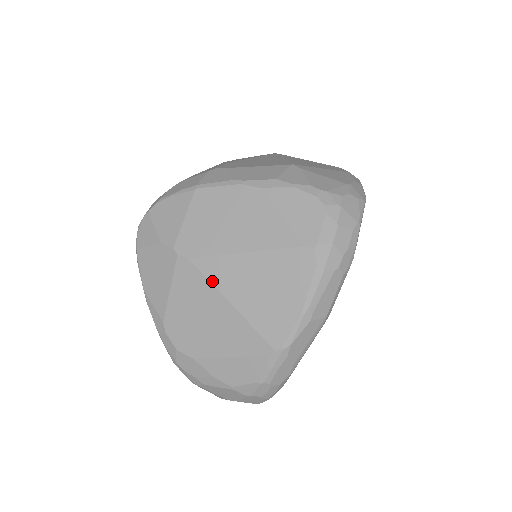
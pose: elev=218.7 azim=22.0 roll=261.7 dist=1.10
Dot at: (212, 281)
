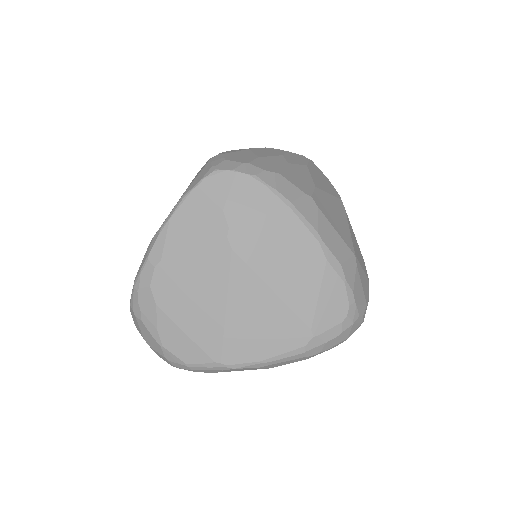
Dot at: (231, 281)
